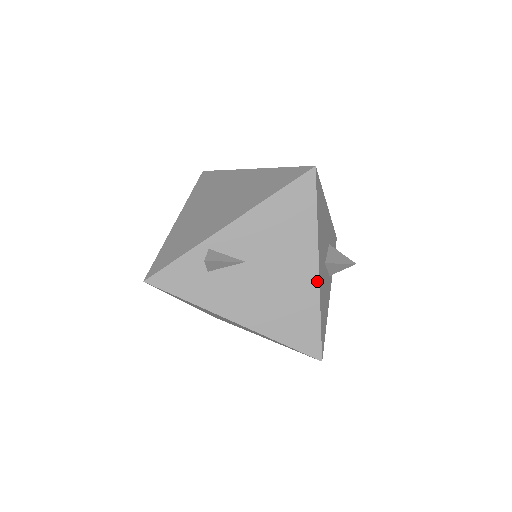
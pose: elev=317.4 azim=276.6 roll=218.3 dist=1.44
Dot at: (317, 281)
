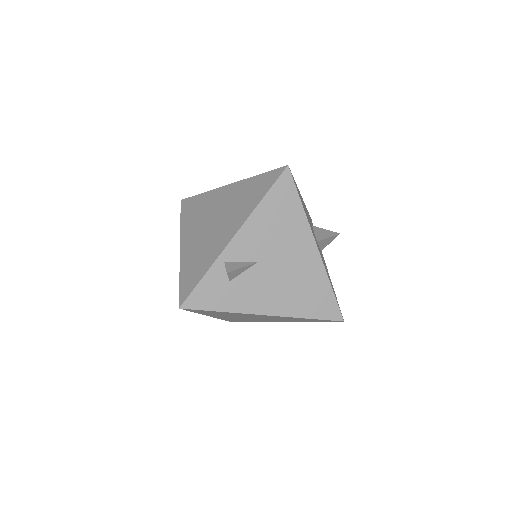
Dot at: (319, 258)
